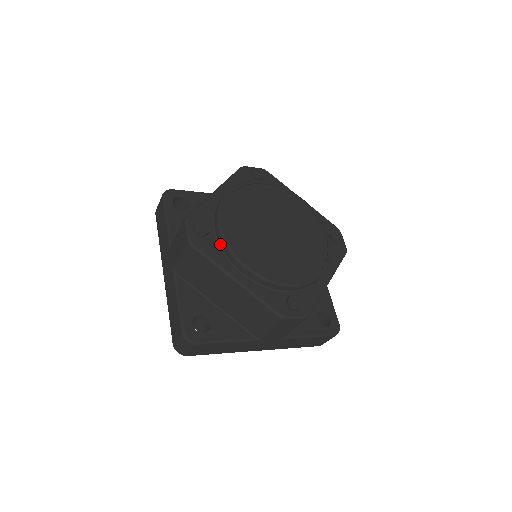
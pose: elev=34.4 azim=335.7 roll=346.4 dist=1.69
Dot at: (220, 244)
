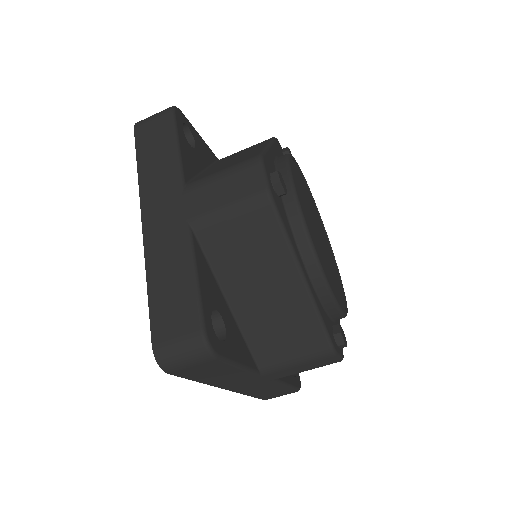
Dot at: (290, 217)
